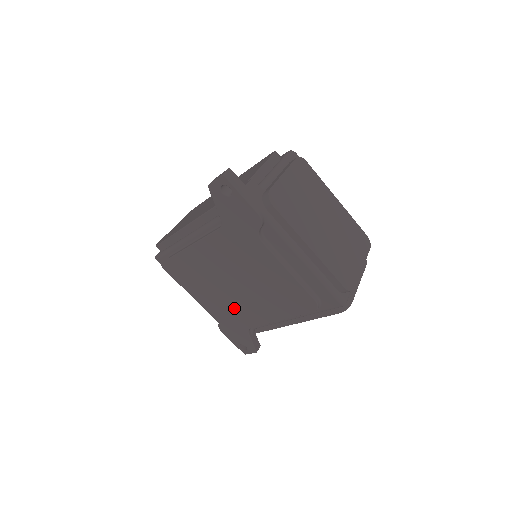
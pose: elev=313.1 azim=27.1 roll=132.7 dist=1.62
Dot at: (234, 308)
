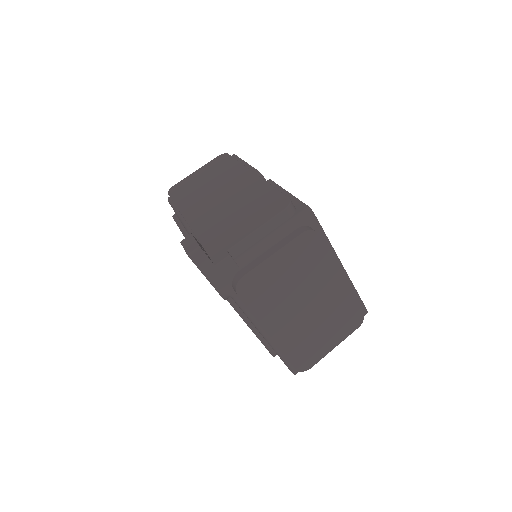
Dot at: occluded
